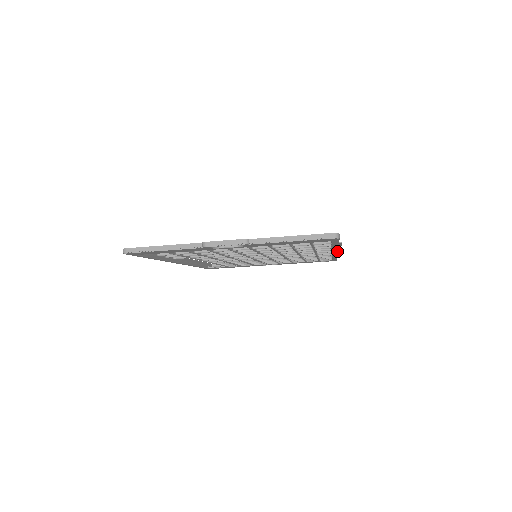
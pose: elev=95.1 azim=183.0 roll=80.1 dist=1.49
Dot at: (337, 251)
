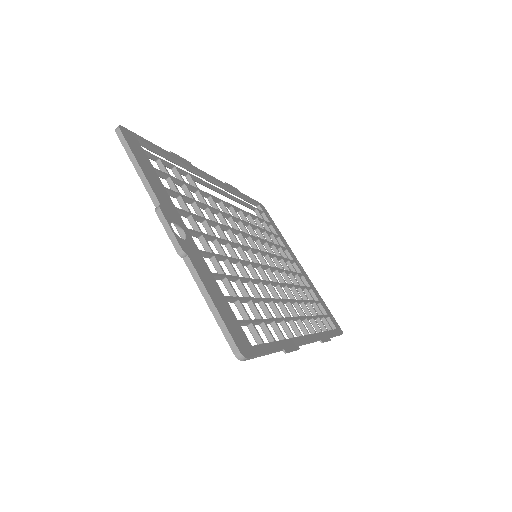
Dot at: occluded
